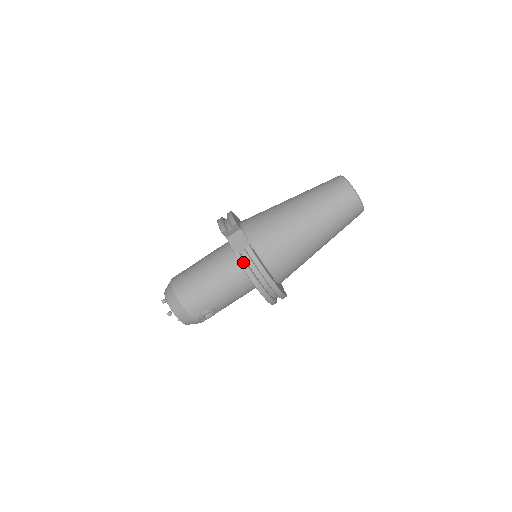
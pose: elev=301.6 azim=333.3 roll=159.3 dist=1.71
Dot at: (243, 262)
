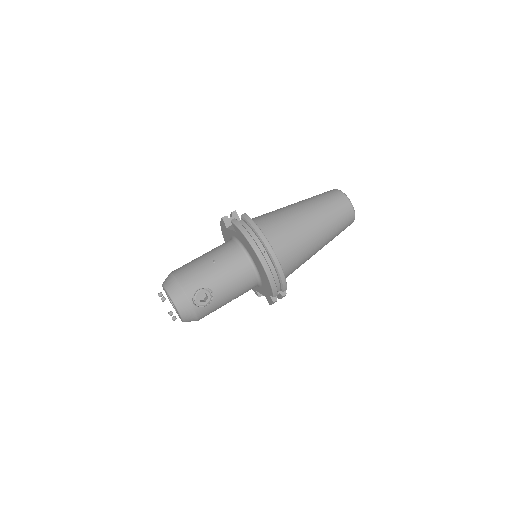
Dot at: (239, 223)
